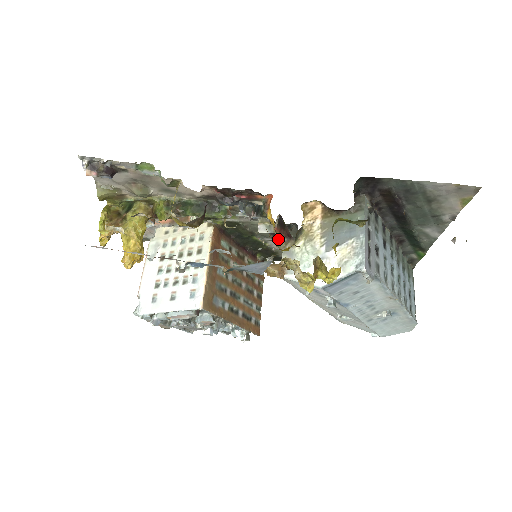
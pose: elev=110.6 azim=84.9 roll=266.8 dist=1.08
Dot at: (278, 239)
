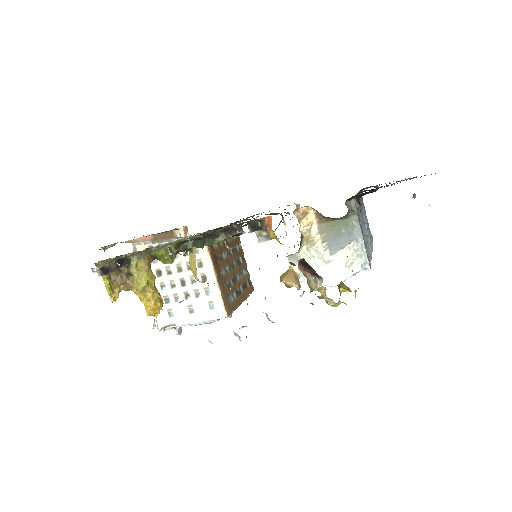
Dot at: (308, 281)
